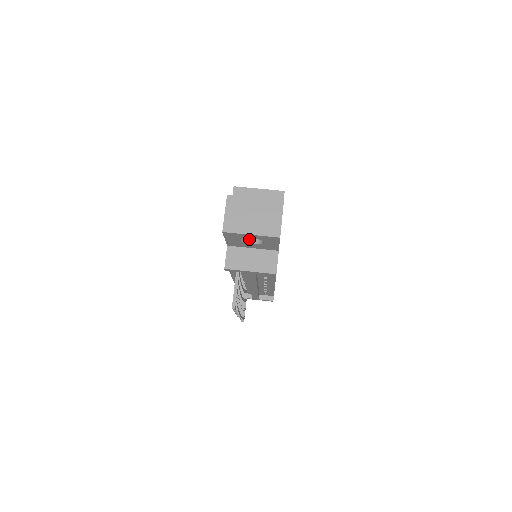
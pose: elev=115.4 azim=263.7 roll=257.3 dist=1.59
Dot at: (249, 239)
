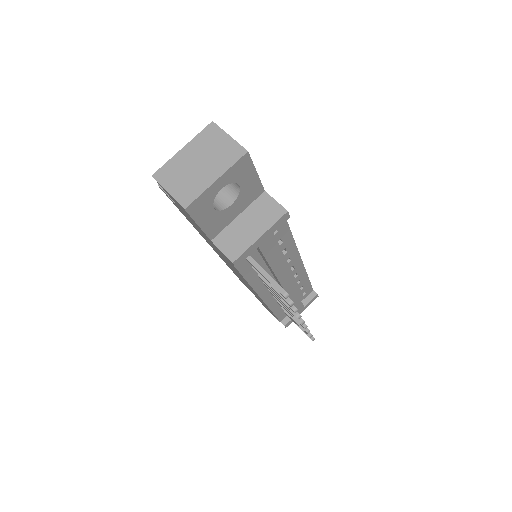
Dot at: (223, 204)
